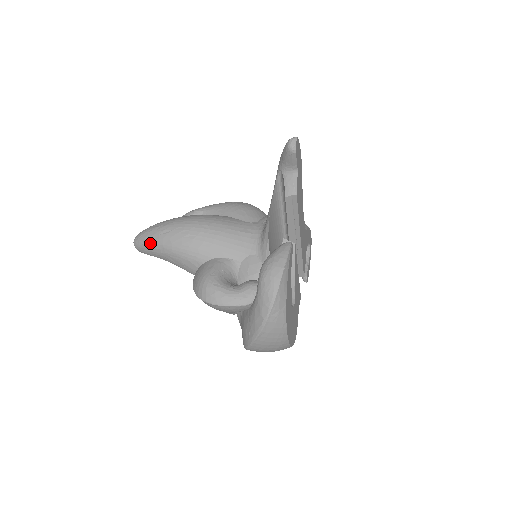
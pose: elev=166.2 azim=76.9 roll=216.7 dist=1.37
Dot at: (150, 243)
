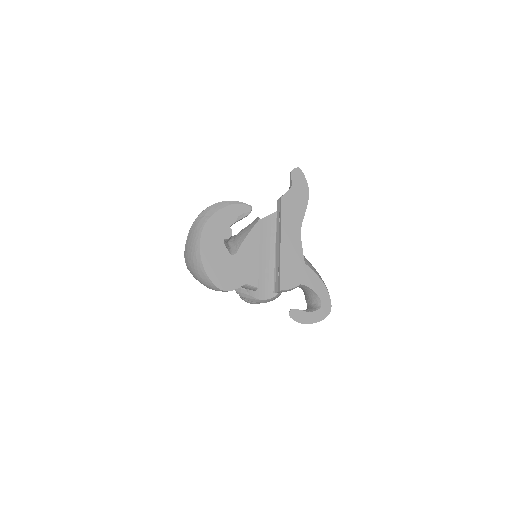
Dot at: occluded
